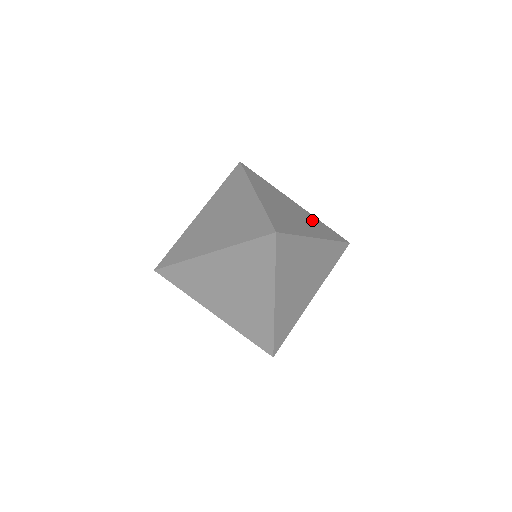
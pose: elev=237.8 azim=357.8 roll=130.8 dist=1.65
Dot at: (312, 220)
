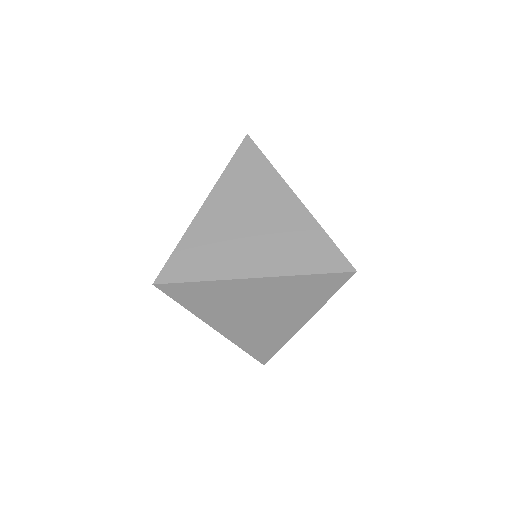
Dot at: occluded
